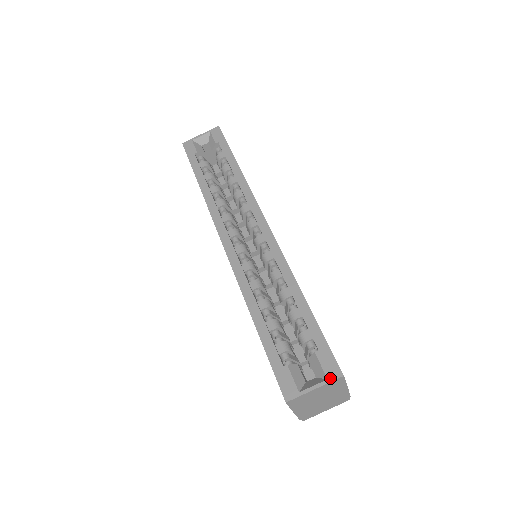
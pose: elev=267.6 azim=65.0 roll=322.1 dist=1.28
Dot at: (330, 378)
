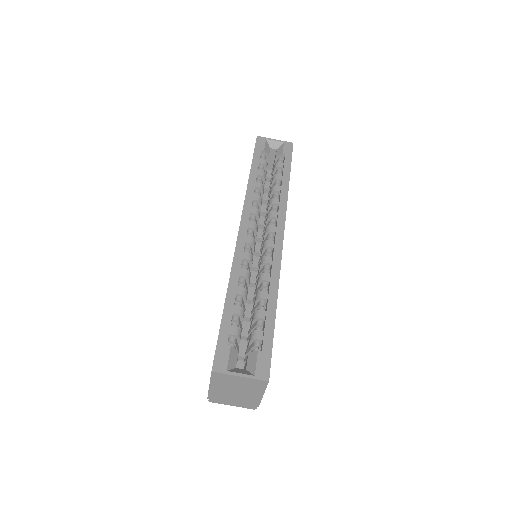
Dot at: (257, 376)
